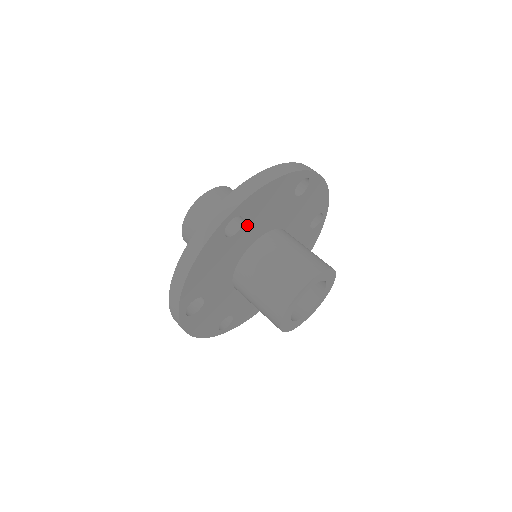
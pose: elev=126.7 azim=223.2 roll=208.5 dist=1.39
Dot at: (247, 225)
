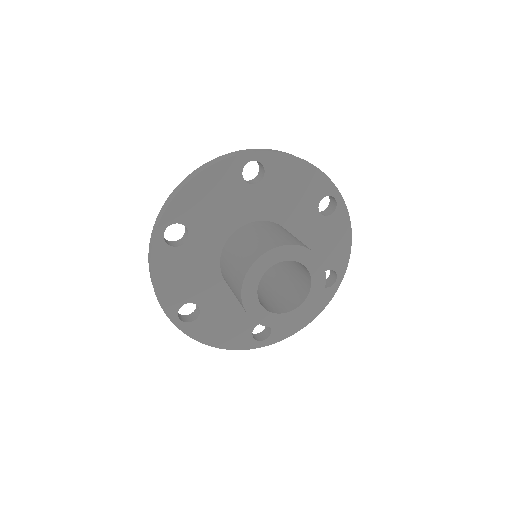
Dot at: (265, 187)
